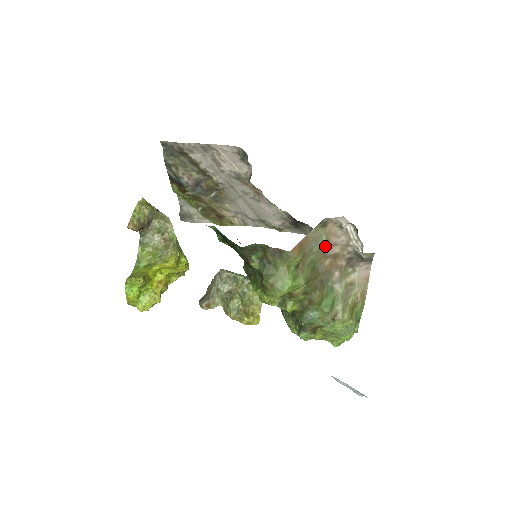
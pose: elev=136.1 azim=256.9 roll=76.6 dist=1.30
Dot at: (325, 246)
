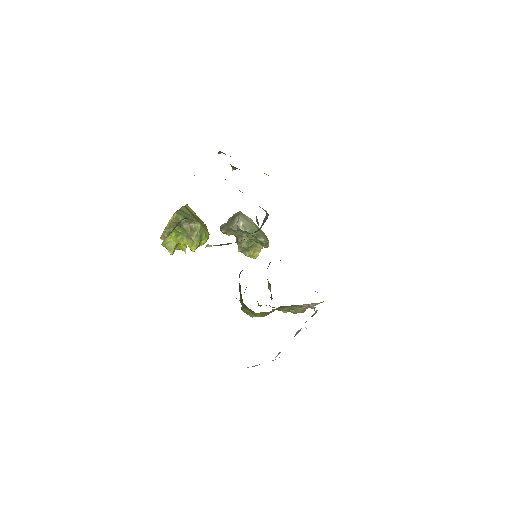
Dot at: (288, 308)
